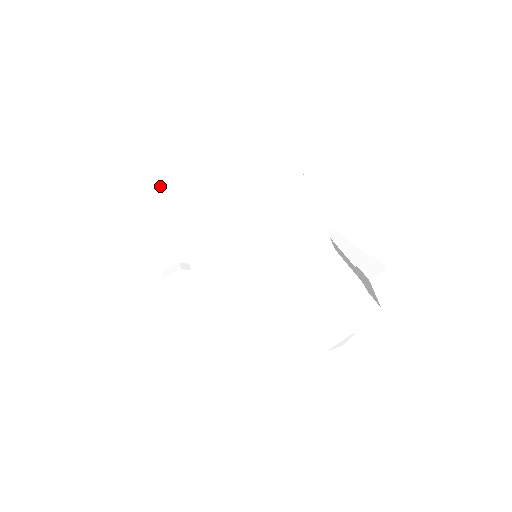
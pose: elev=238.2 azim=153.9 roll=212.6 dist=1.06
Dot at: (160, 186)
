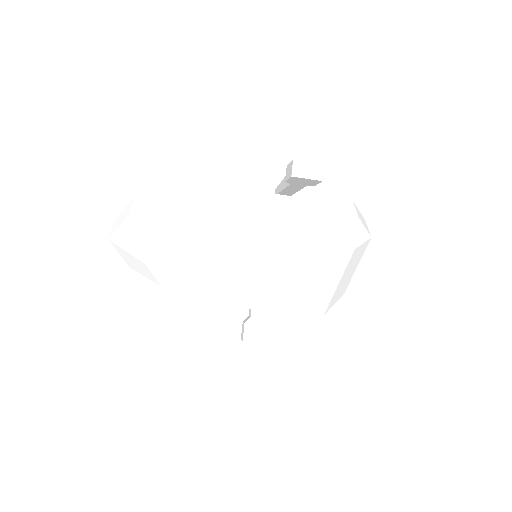
Dot at: (157, 283)
